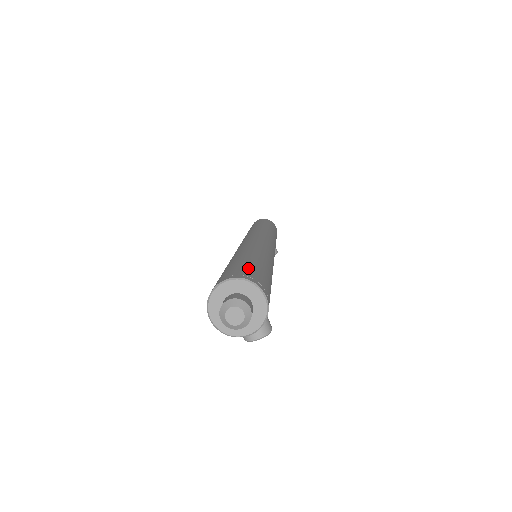
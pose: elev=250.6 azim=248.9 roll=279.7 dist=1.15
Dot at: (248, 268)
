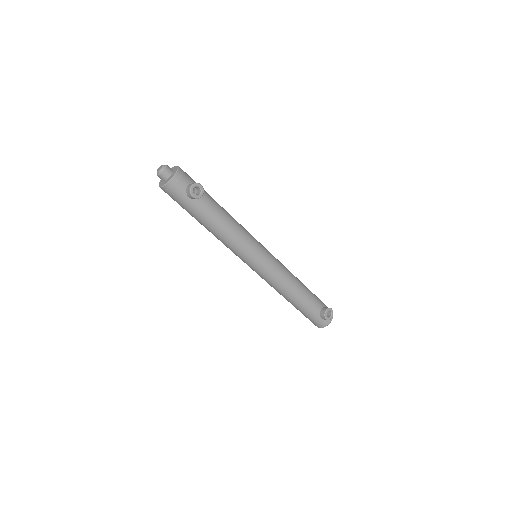
Dot at: occluded
